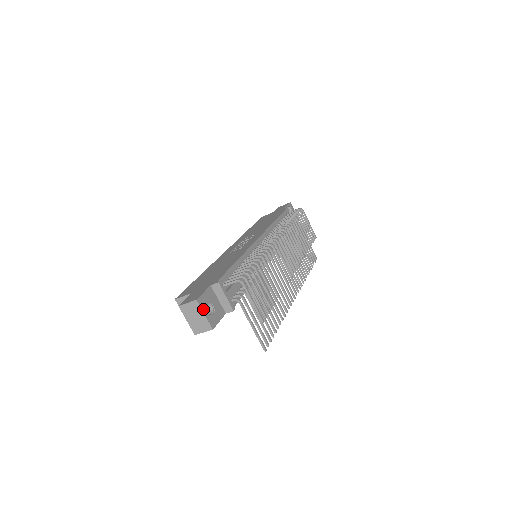
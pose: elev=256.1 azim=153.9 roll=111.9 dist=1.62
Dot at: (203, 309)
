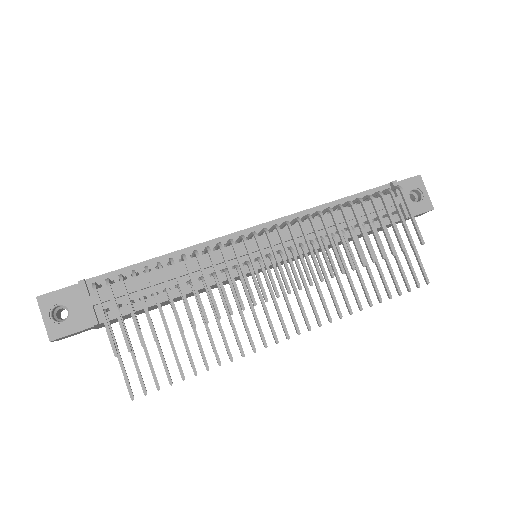
Dot at: (44, 311)
